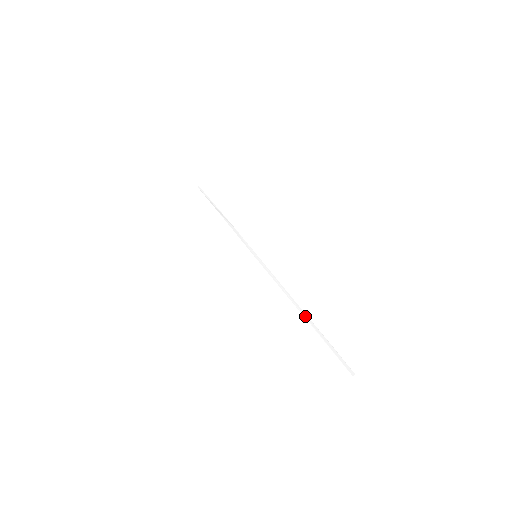
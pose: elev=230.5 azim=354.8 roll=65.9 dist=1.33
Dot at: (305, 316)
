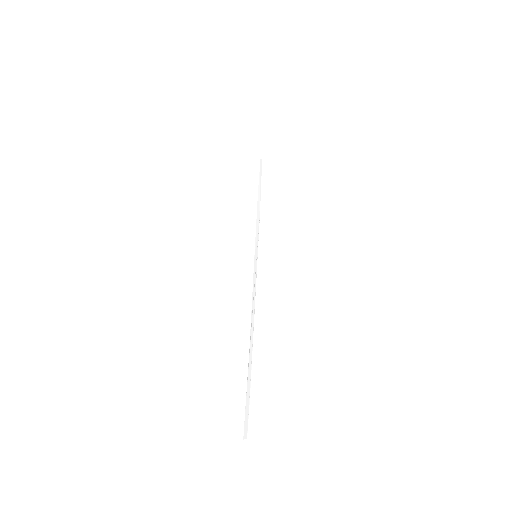
Dot at: (250, 345)
